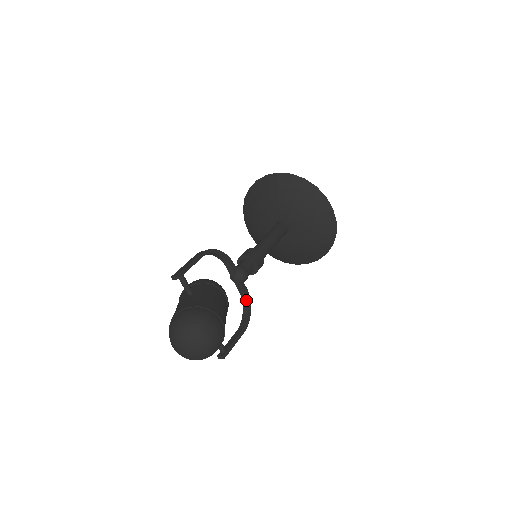
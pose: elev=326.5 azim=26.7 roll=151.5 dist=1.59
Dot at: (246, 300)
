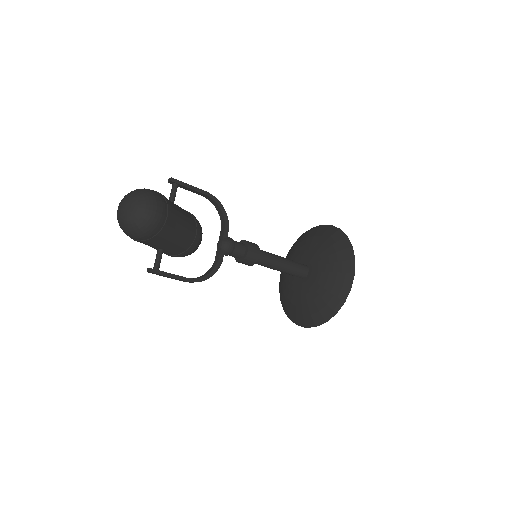
Dot at: (214, 267)
